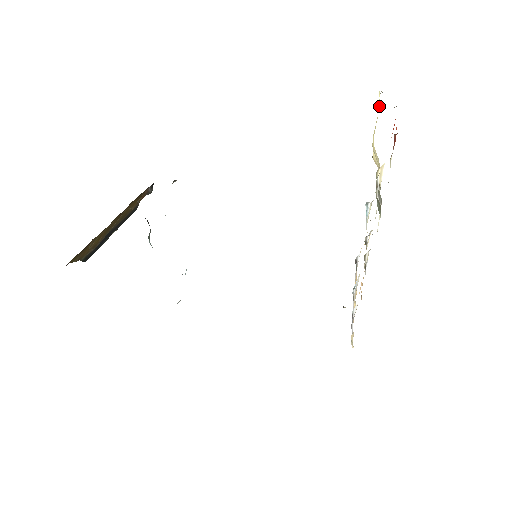
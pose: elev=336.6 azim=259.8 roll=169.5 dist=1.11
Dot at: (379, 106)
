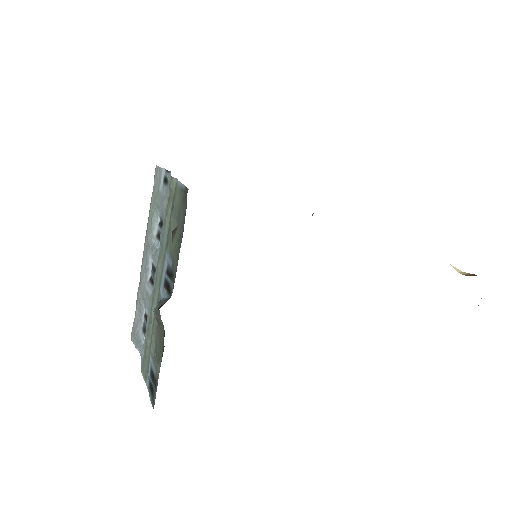
Dot at: occluded
